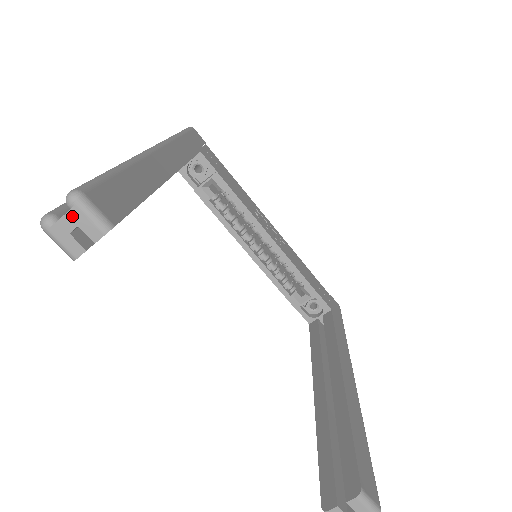
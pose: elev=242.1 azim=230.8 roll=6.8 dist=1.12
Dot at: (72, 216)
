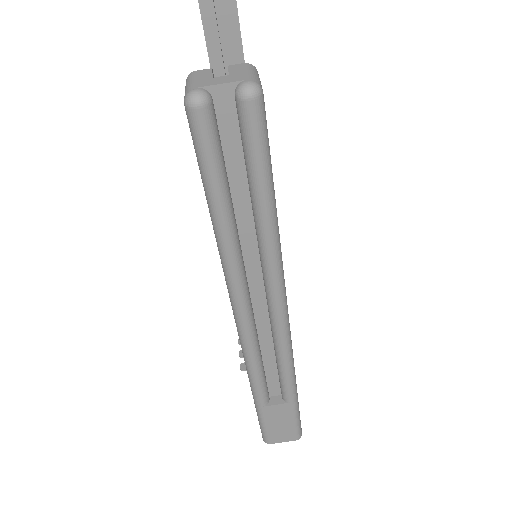
Dot at: out of frame
